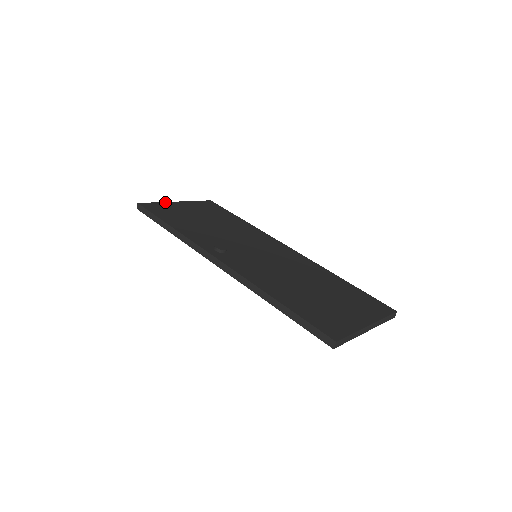
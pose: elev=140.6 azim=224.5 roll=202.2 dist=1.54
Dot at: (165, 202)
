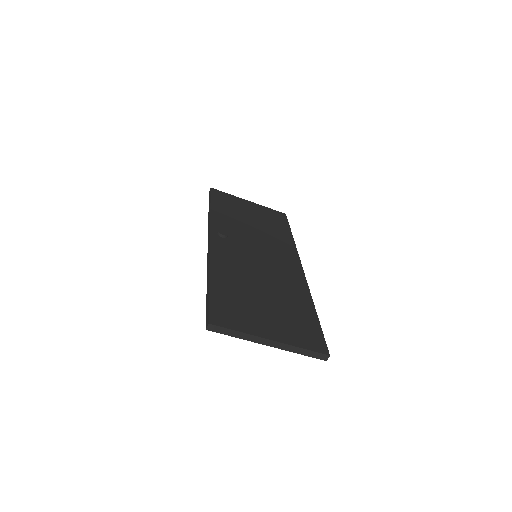
Dot at: (237, 197)
